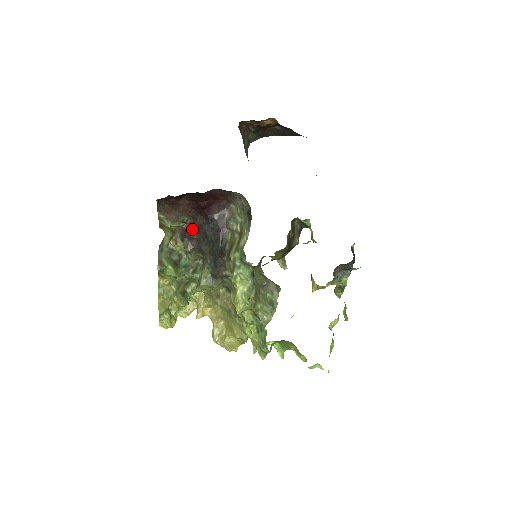
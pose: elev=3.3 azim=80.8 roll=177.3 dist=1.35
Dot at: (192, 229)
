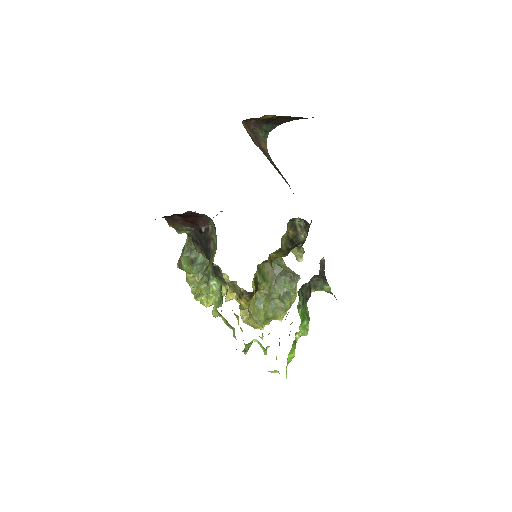
Dot at: (195, 236)
